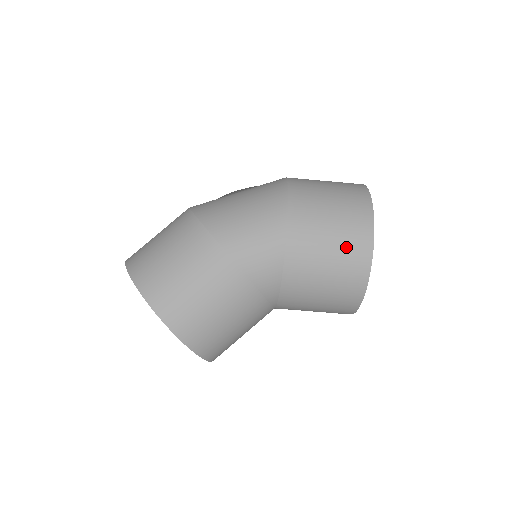
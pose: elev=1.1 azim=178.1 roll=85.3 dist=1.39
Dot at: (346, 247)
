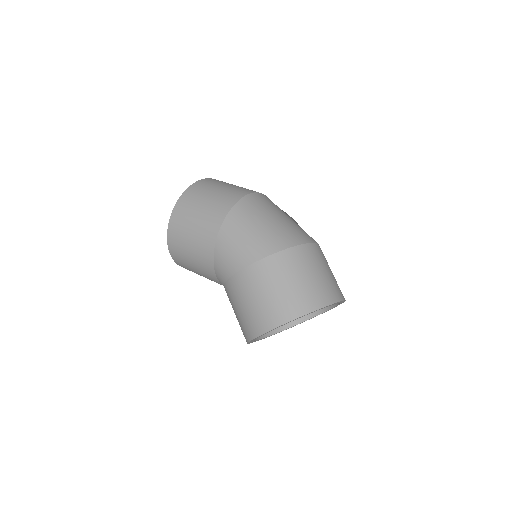
Dot at: (259, 312)
